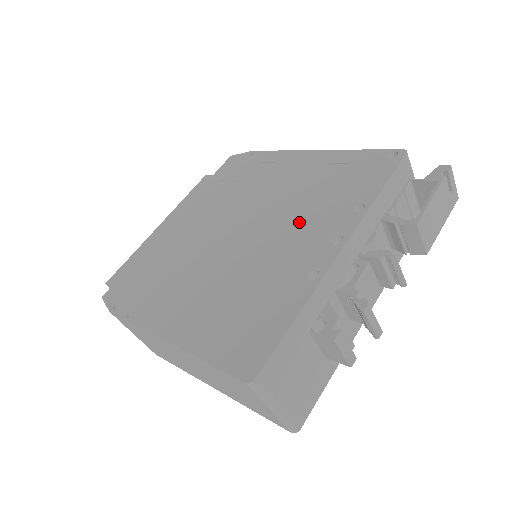
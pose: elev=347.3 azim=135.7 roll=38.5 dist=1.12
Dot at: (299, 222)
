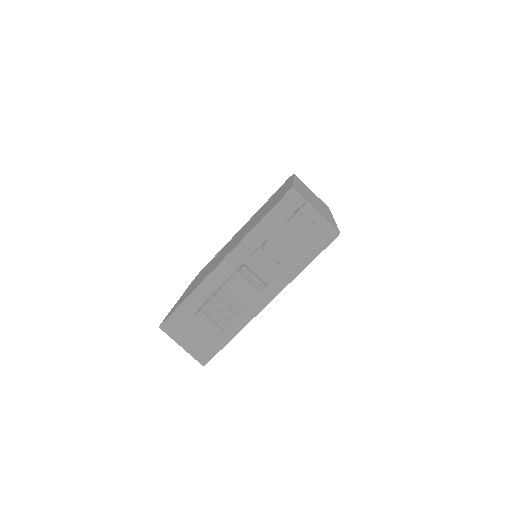
Dot at: (239, 238)
